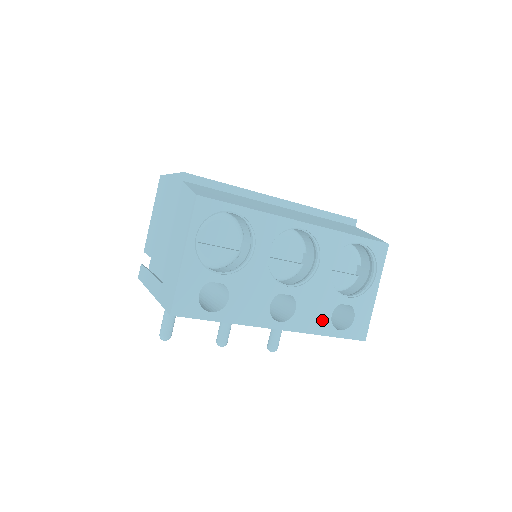
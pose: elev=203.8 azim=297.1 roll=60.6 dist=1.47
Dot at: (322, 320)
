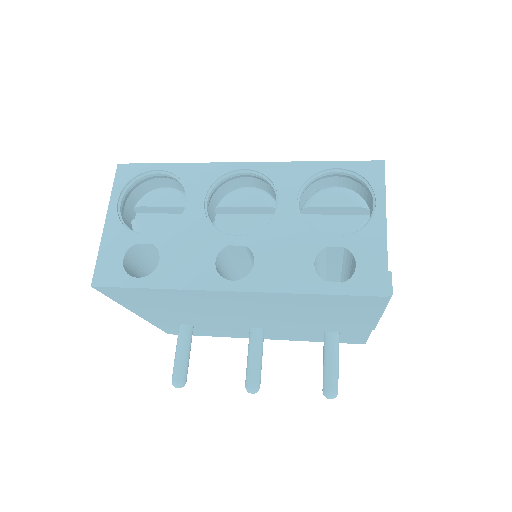
Dot at: (300, 272)
